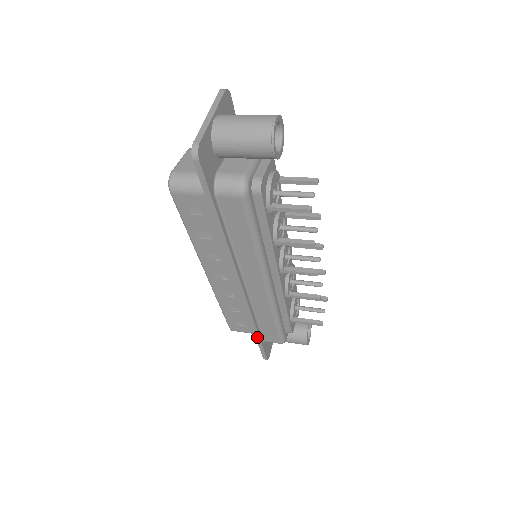
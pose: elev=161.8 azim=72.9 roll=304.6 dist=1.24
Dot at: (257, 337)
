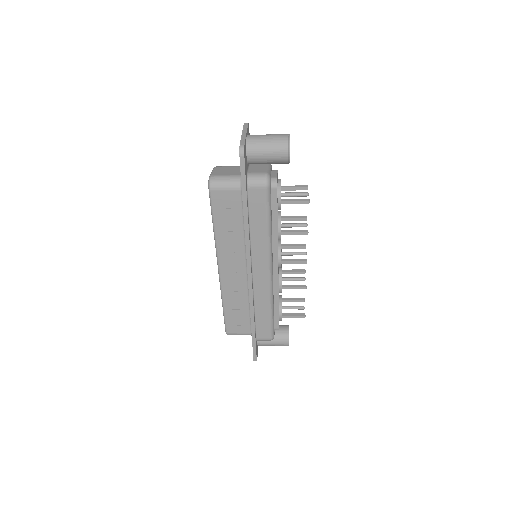
Dot at: (253, 332)
